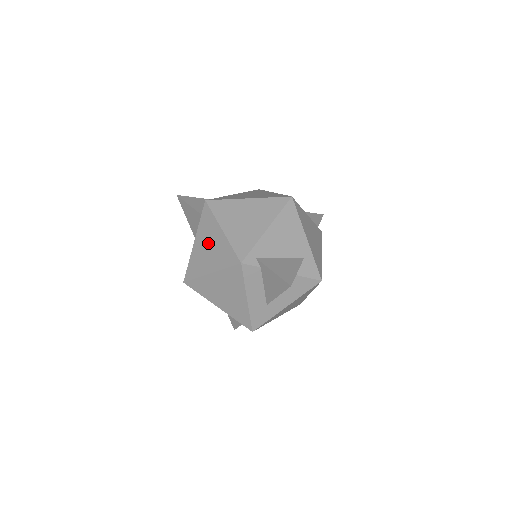
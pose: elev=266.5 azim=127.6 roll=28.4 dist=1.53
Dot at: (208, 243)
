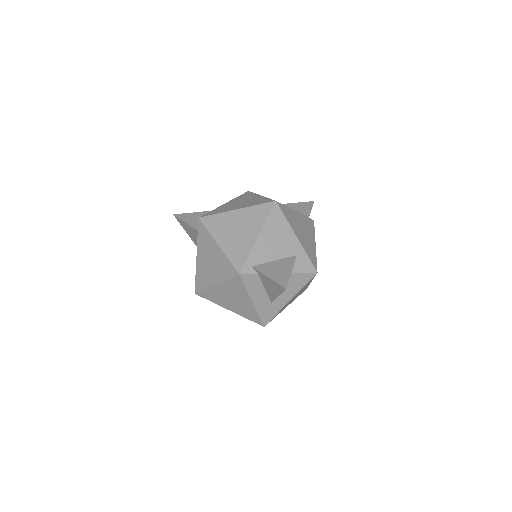
Dot at: (208, 257)
